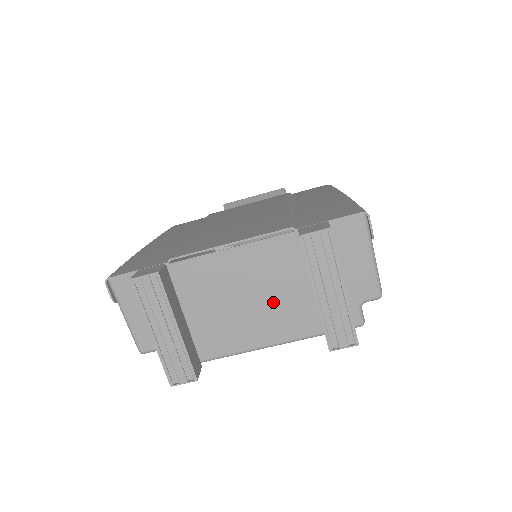
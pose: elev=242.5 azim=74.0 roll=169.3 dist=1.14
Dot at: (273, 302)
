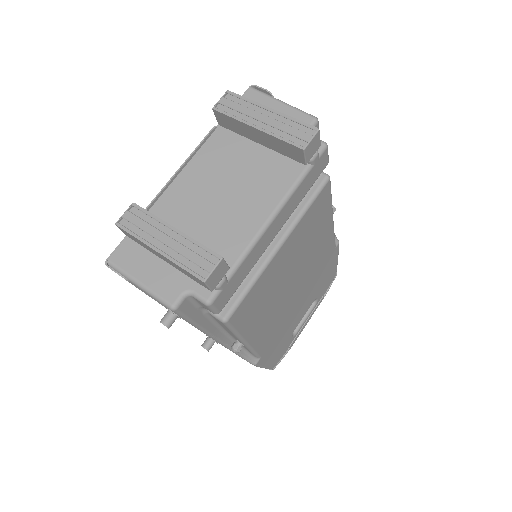
Dot at: (244, 179)
